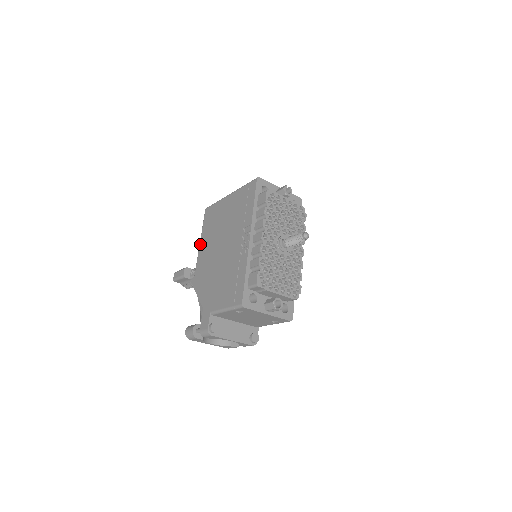
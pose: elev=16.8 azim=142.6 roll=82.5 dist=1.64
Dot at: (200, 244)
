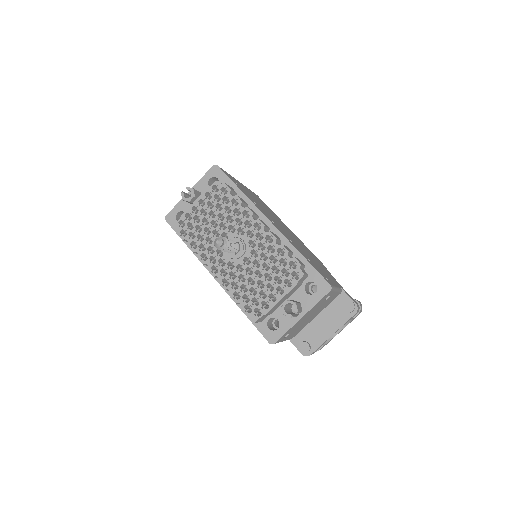
Dot at: occluded
